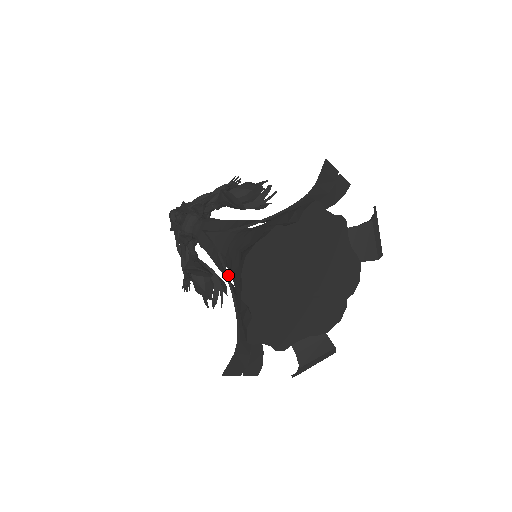
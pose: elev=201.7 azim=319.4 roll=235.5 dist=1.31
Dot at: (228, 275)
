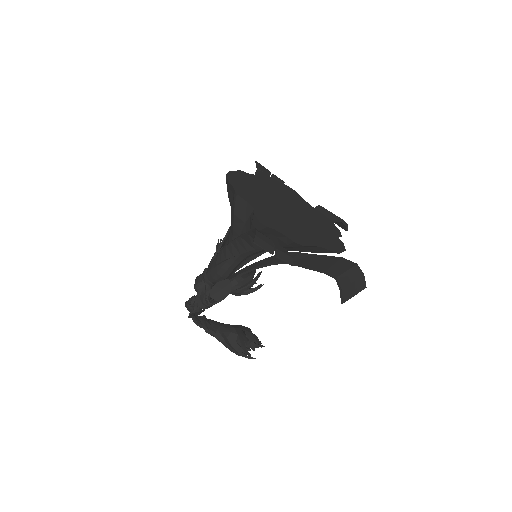
Dot at: (233, 239)
